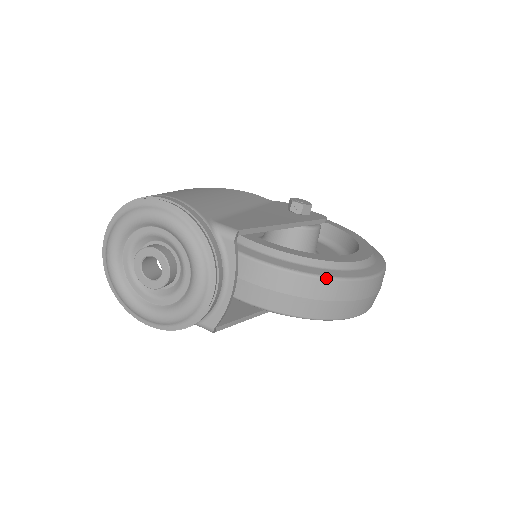
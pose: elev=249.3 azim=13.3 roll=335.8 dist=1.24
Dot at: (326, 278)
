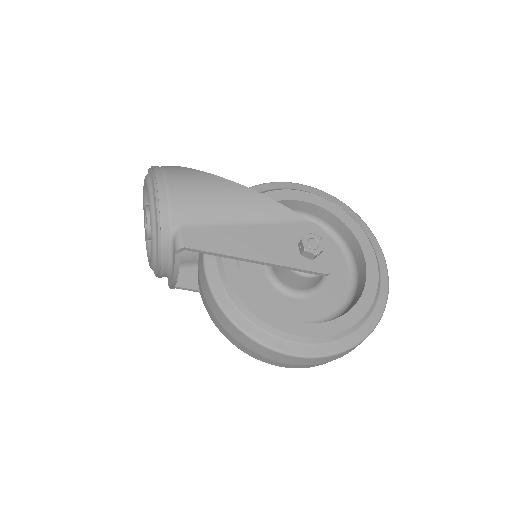
Dot at: (236, 326)
